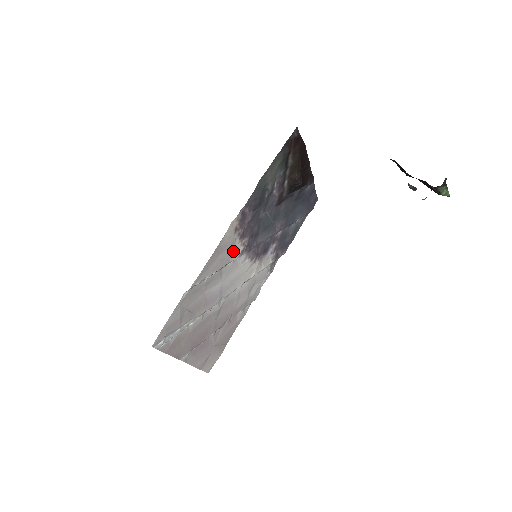
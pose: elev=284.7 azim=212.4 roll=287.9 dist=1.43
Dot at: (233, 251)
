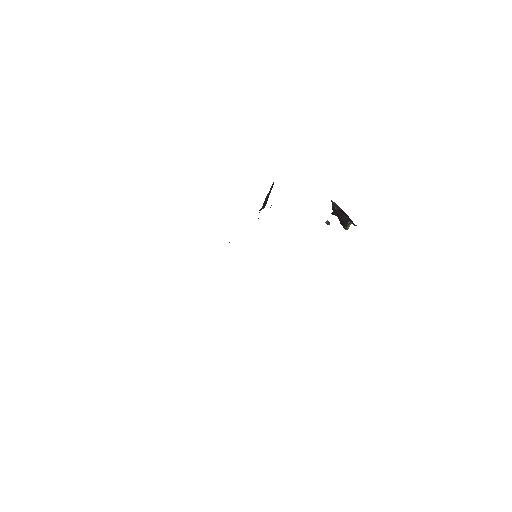
Dot at: occluded
